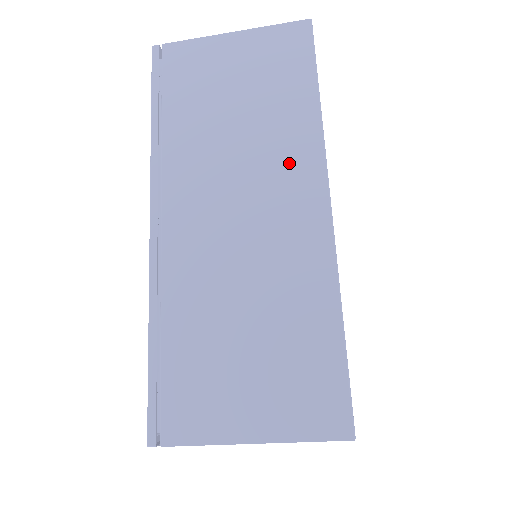
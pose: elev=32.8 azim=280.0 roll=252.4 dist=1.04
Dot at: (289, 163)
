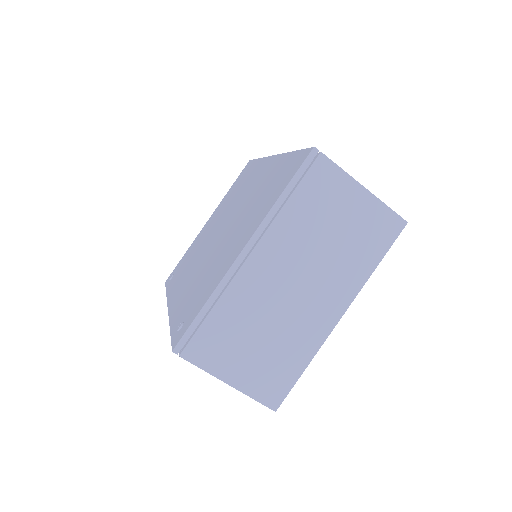
Dot at: occluded
